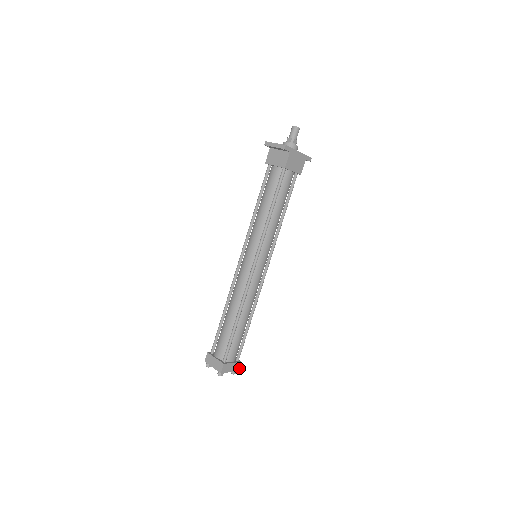
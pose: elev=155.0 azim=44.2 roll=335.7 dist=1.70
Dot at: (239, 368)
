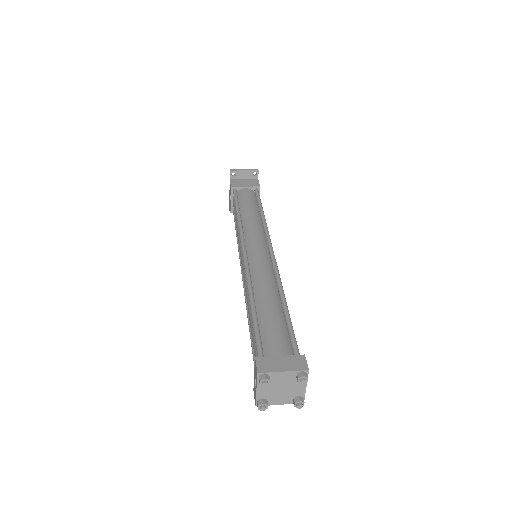
Dot at: occluded
